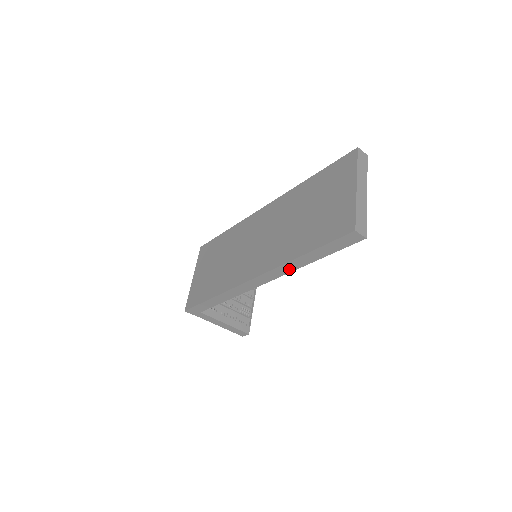
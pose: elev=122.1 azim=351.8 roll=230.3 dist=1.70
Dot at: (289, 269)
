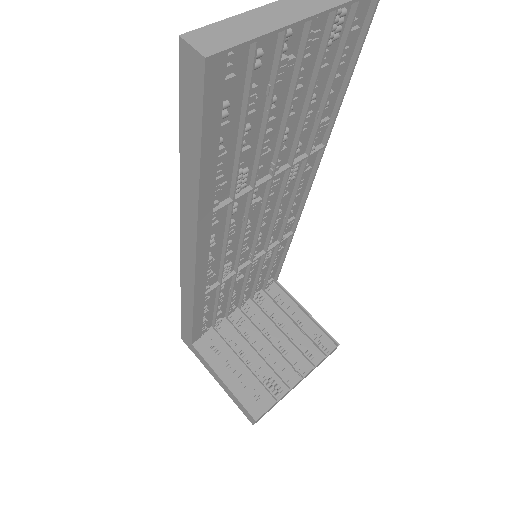
Dot at: (192, 215)
